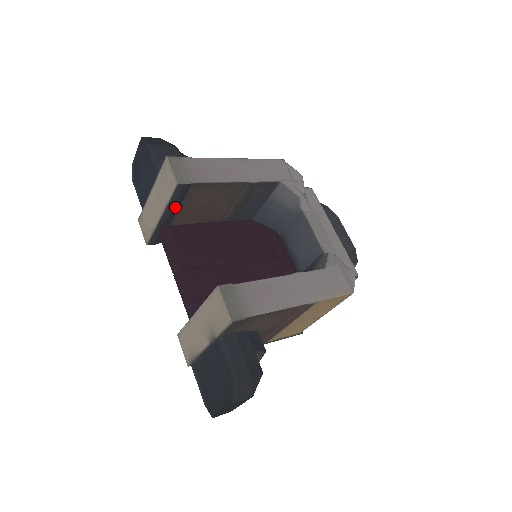
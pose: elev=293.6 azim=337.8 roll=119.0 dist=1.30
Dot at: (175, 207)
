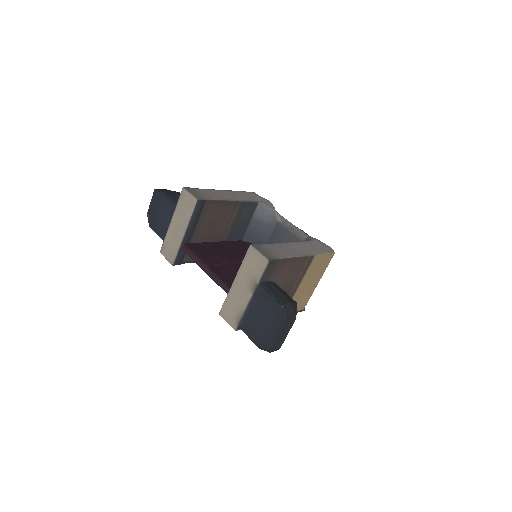
Dot at: (194, 223)
